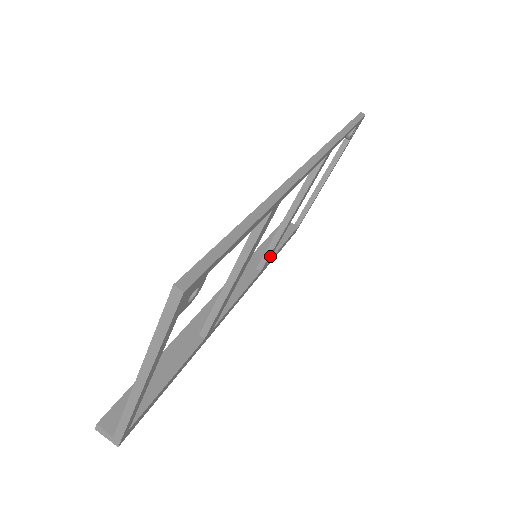
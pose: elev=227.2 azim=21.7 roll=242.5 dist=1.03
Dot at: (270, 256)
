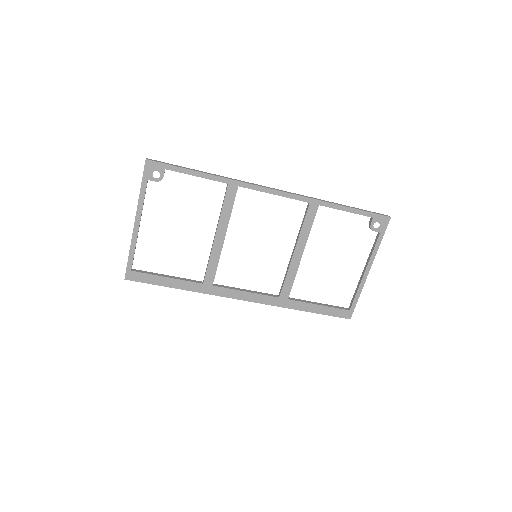
Dot at: (288, 288)
